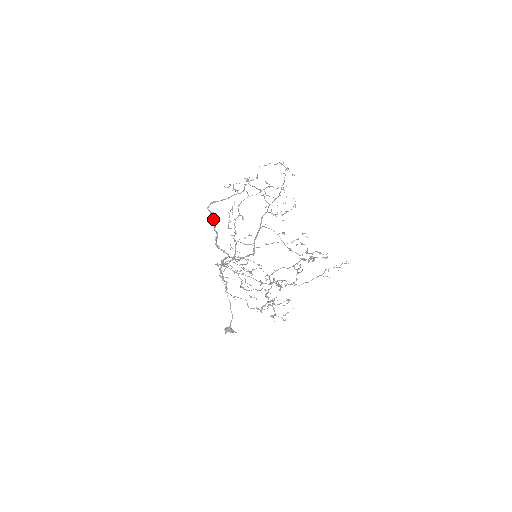
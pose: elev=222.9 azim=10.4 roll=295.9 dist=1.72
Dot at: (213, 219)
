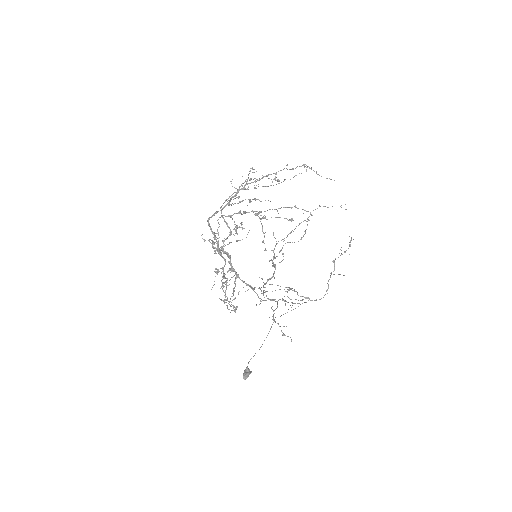
Dot at: occluded
